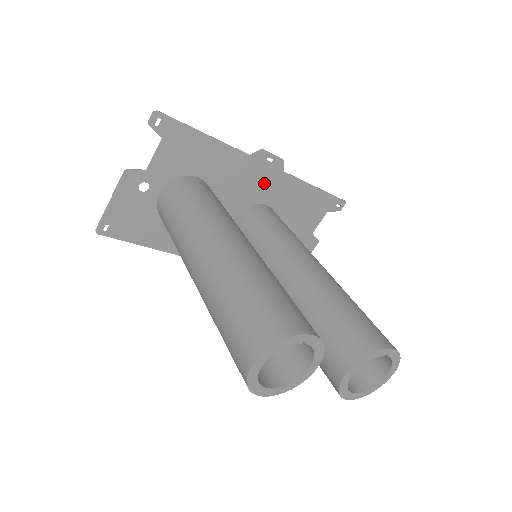
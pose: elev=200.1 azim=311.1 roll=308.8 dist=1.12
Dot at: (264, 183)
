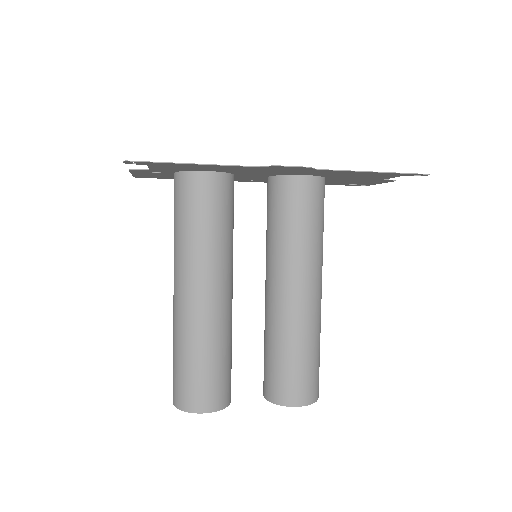
Dot at: (293, 171)
